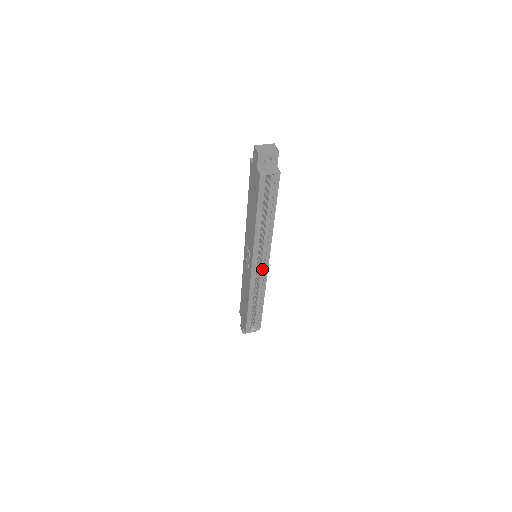
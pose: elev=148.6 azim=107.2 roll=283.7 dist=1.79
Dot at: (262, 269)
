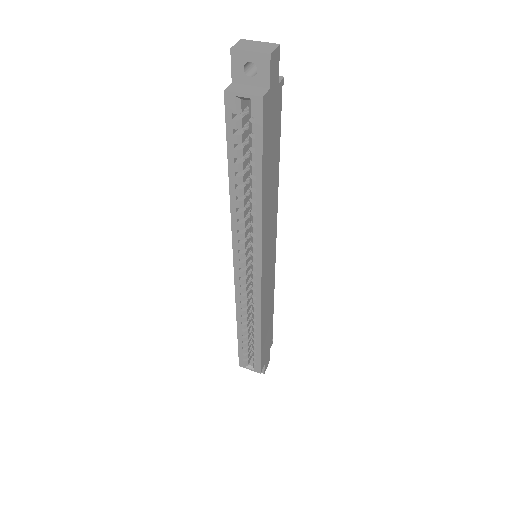
Dot at: occluded
